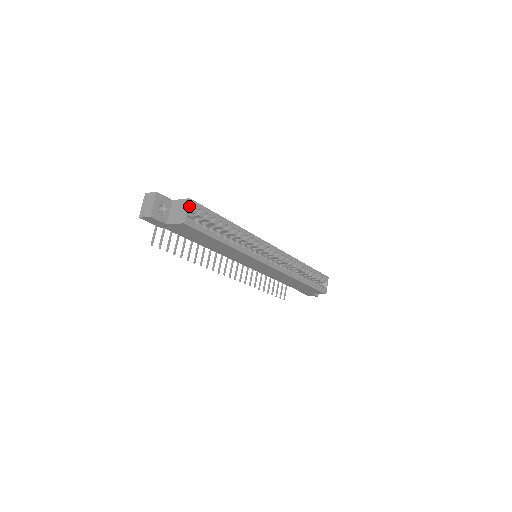
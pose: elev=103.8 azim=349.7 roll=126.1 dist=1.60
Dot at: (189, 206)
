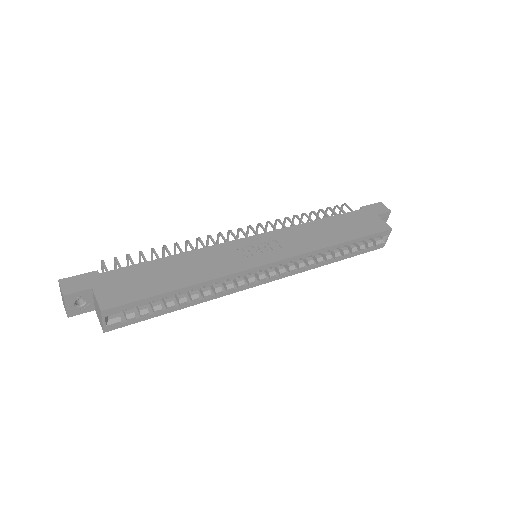
Dot at: (104, 317)
